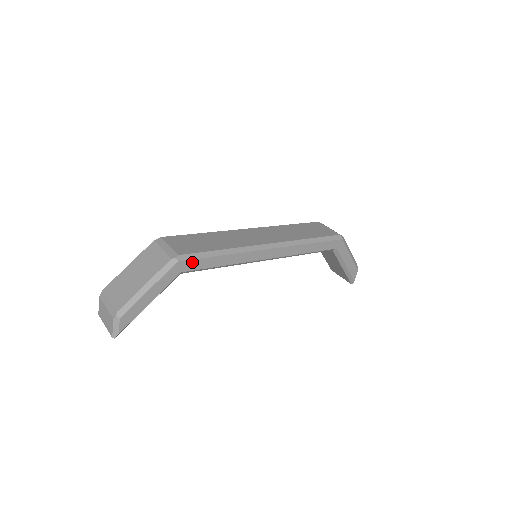
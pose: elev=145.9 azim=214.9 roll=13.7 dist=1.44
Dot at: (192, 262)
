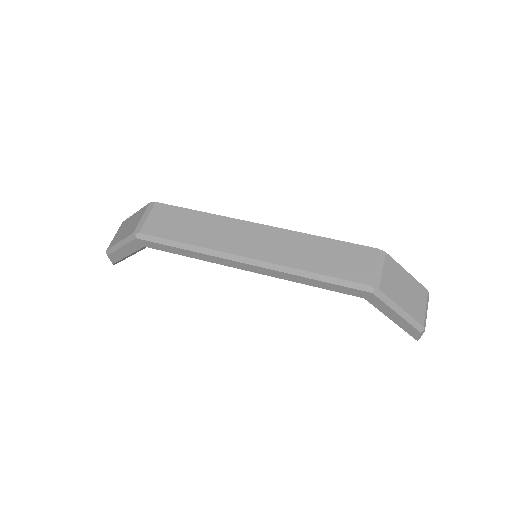
Dot at: (152, 243)
